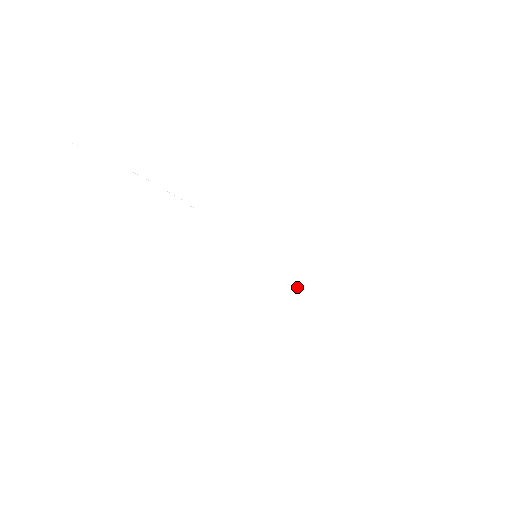
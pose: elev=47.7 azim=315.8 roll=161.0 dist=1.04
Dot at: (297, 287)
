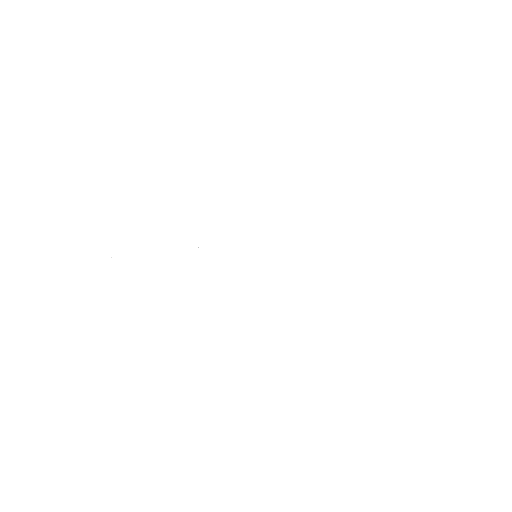
Dot at: occluded
